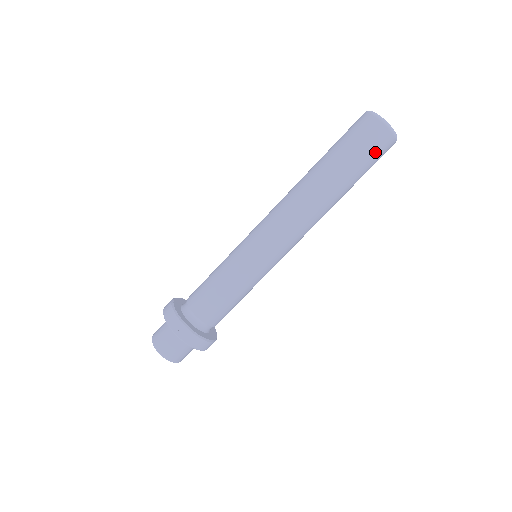
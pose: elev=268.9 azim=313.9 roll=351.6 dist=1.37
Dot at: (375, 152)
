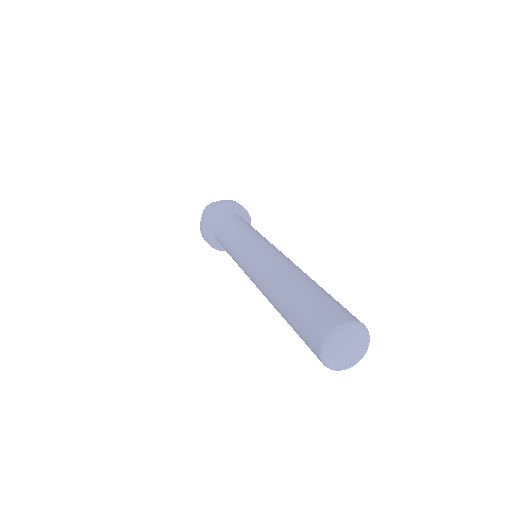
Dot at: occluded
